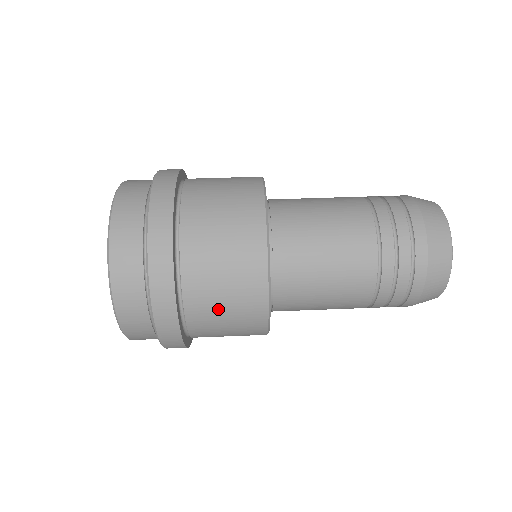
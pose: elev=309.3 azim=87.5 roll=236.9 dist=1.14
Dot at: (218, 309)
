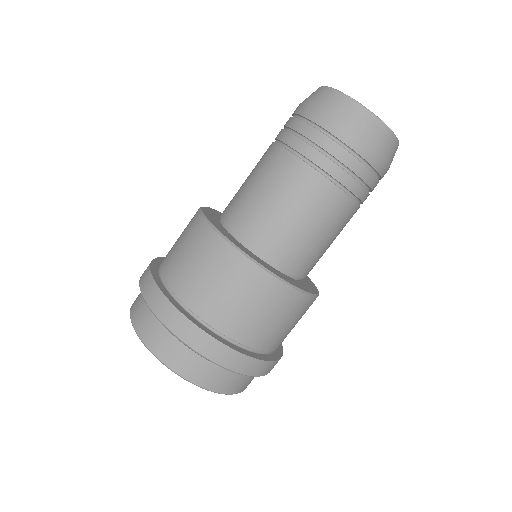
Dot at: occluded
